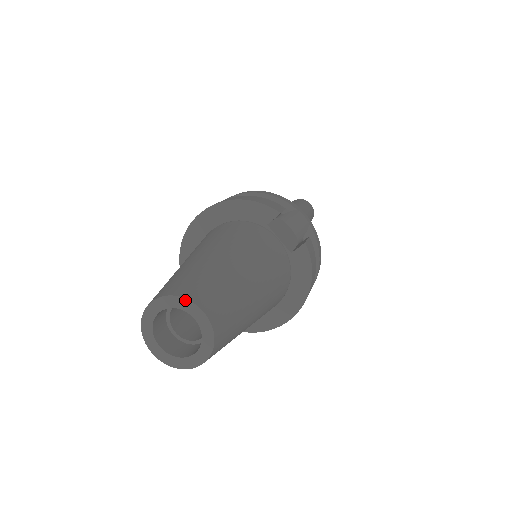
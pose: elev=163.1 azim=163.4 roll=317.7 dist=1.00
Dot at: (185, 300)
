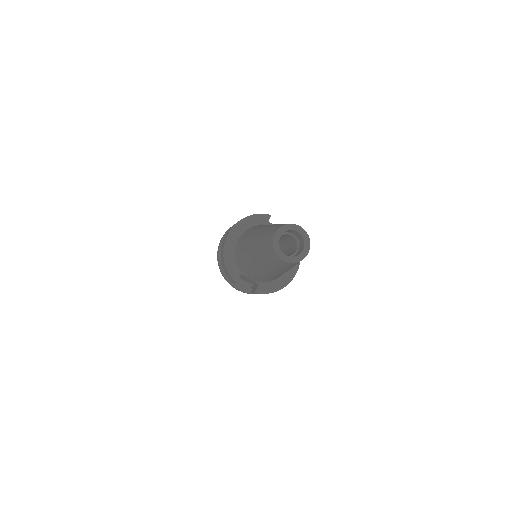
Dot at: (291, 224)
